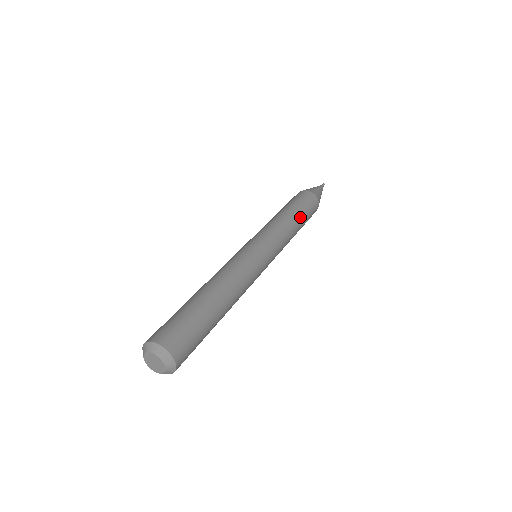
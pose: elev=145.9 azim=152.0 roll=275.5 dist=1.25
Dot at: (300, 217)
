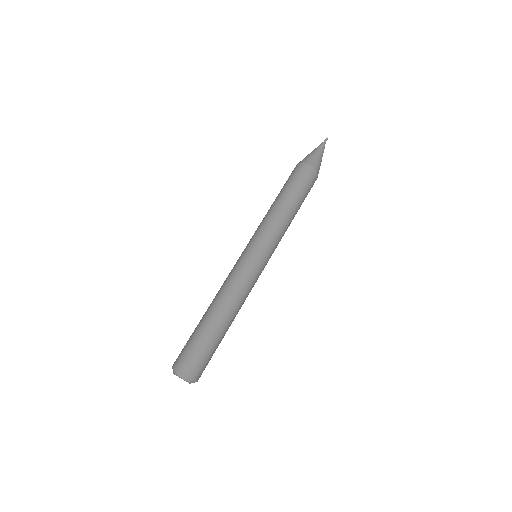
Dot at: (299, 208)
